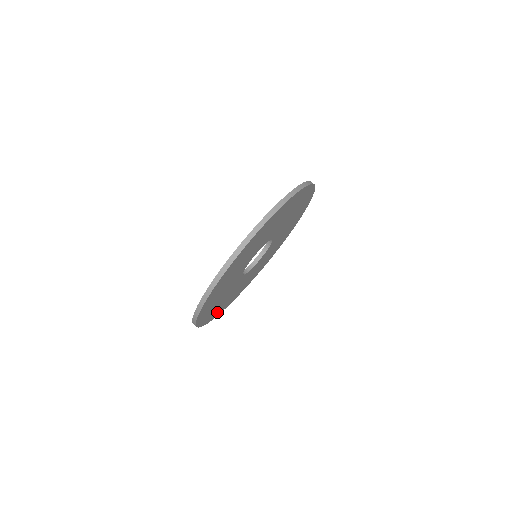
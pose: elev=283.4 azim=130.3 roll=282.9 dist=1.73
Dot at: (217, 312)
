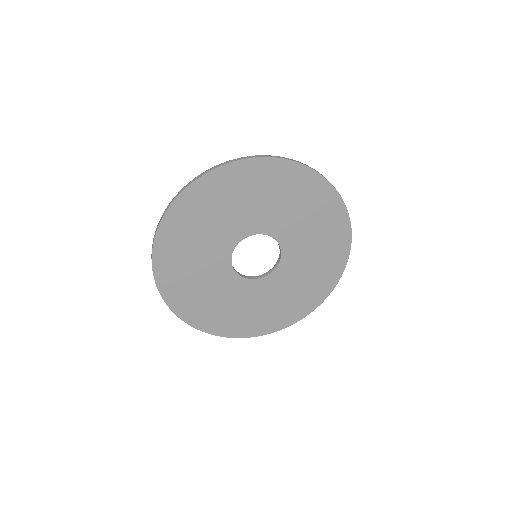
Dot at: (244, 328)
